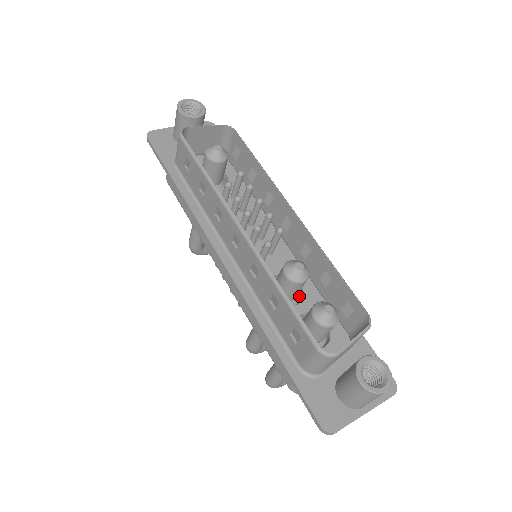
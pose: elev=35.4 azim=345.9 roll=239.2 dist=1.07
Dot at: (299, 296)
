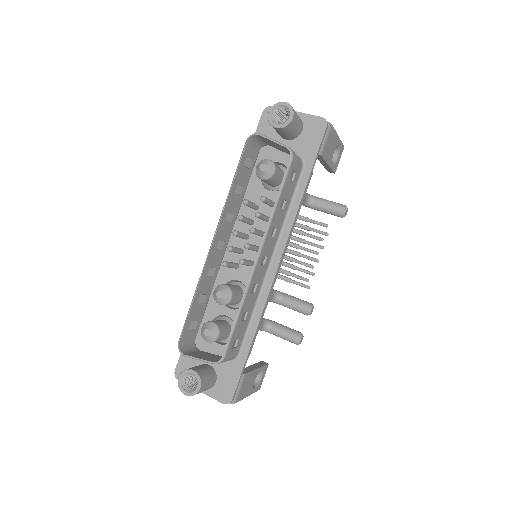
Dot at: occluded
